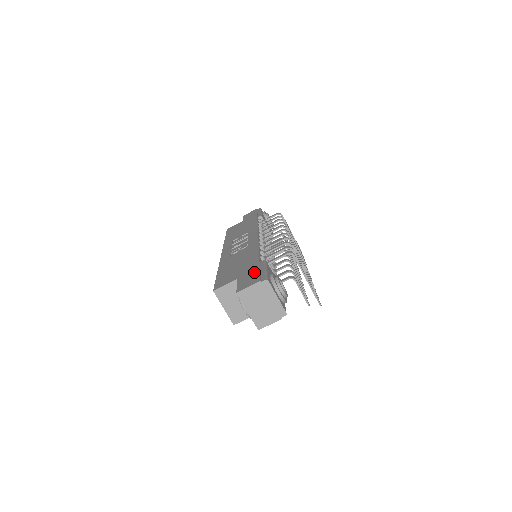
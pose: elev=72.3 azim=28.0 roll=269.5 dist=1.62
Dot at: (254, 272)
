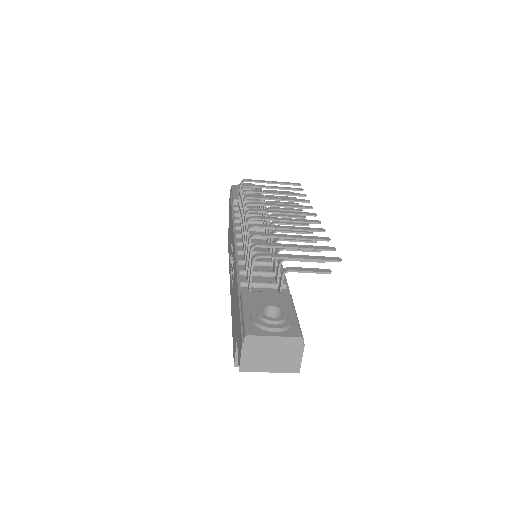
Dot at: (239, 324)
